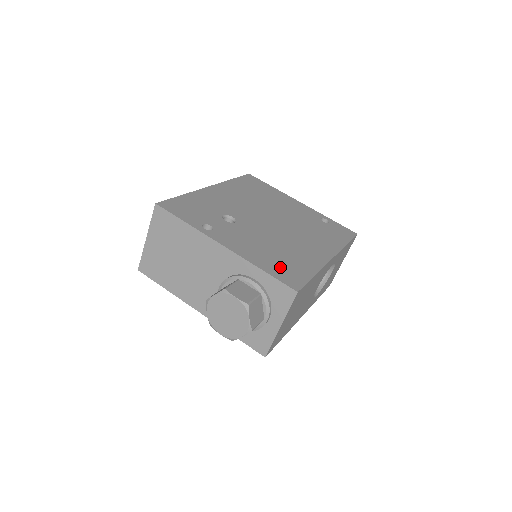
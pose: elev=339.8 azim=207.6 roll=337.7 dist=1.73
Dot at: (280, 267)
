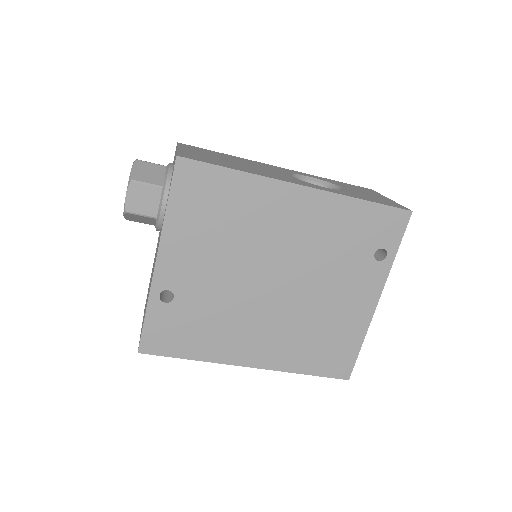
Dot at: occluded
